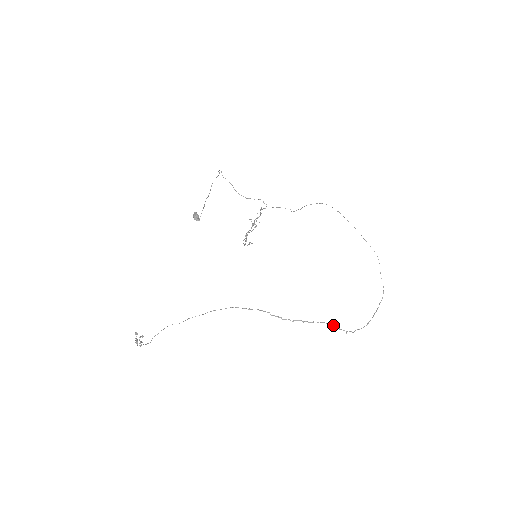
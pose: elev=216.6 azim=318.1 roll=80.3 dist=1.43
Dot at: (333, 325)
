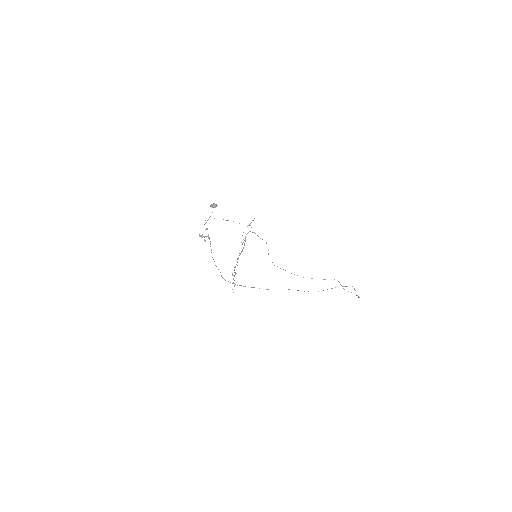
Dot at: occluded
